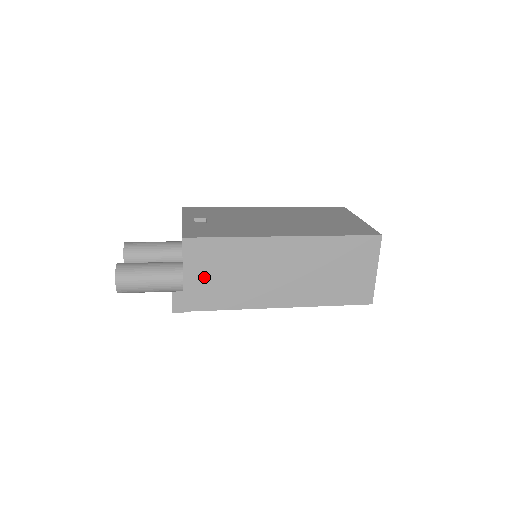
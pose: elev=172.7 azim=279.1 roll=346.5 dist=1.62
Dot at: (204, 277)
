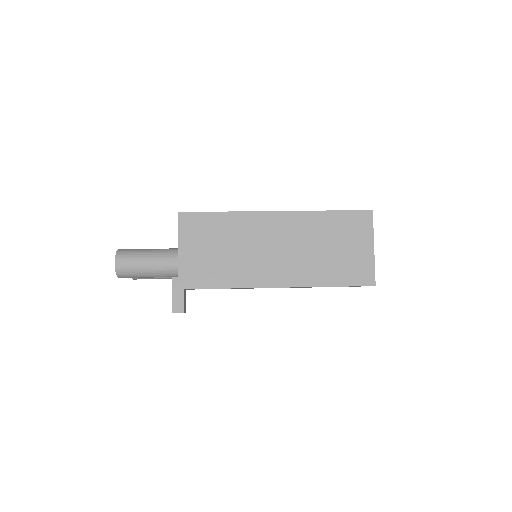
Dot at: (198, 252)
